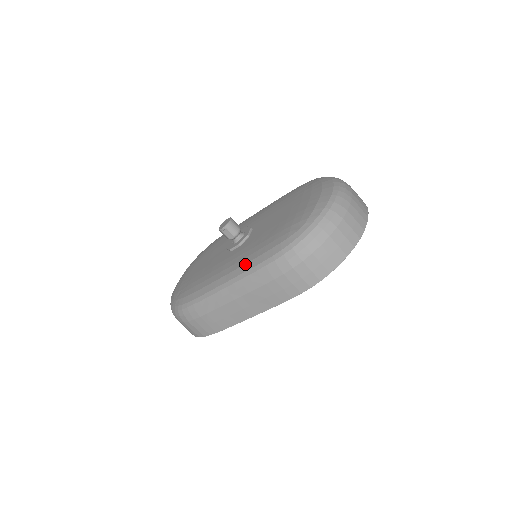
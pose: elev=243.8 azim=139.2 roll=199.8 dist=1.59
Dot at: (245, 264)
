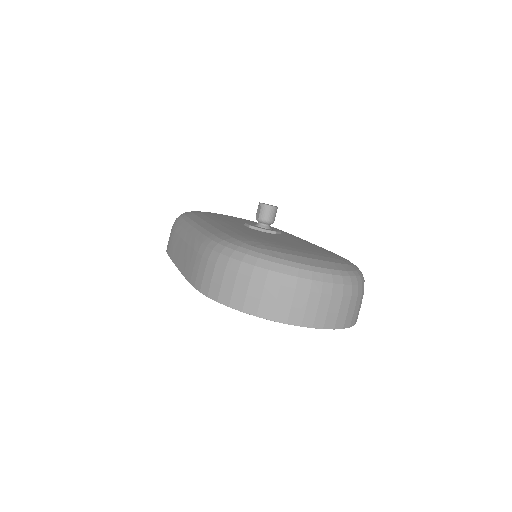
Dot at: (214, 227)
